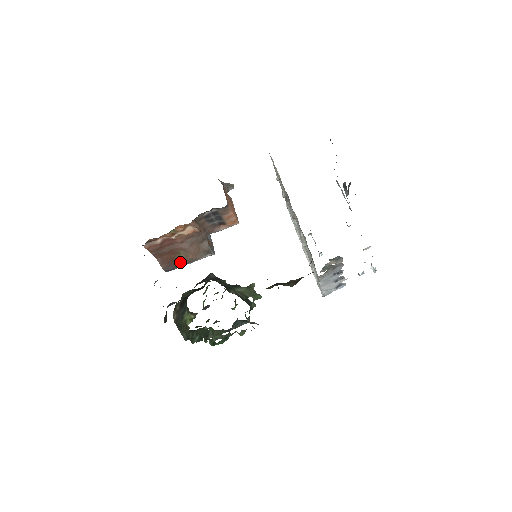
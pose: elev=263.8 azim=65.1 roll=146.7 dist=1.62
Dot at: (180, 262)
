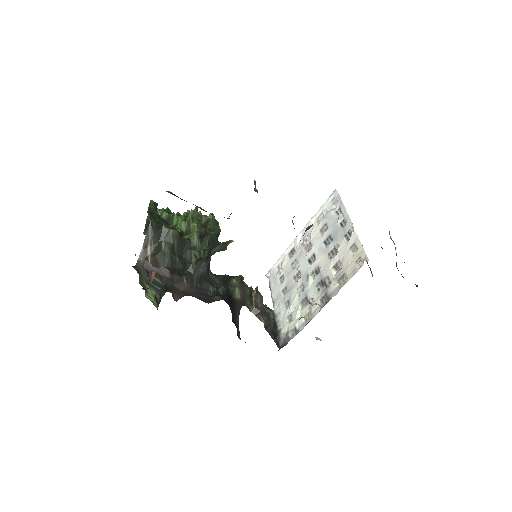
Dot at: occluded
